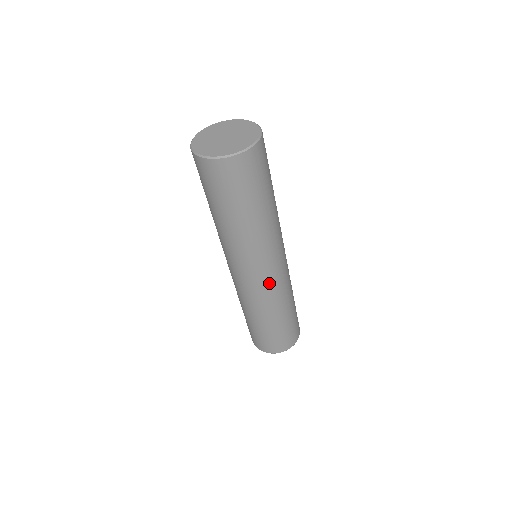
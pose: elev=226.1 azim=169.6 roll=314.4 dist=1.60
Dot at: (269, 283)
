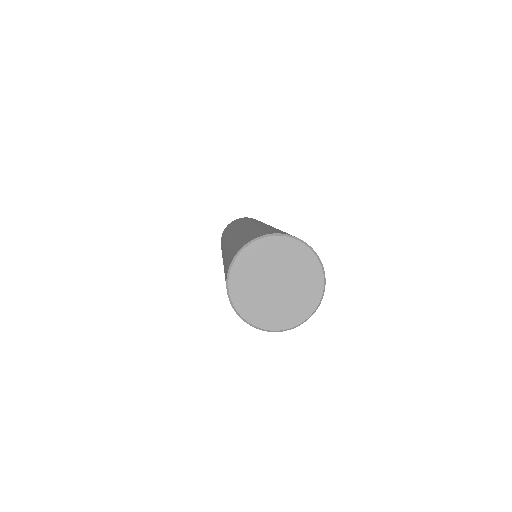
Dot at: occluded
